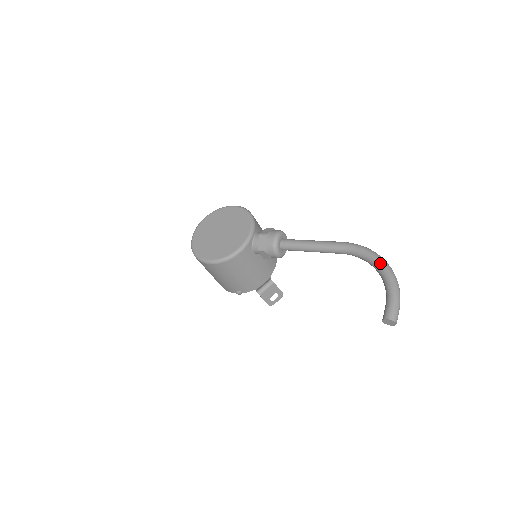
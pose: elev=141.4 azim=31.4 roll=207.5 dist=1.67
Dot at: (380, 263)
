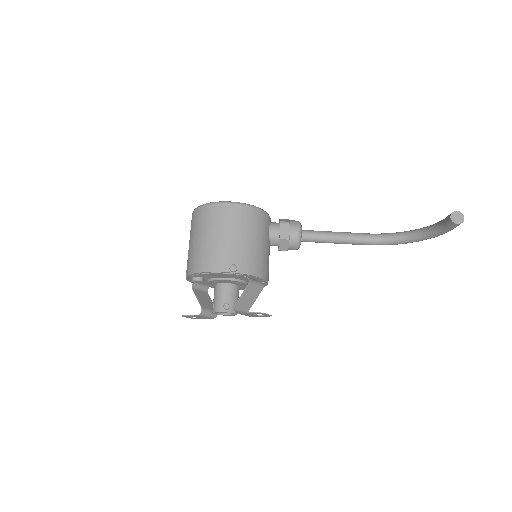
Dot at: (414, 230)
